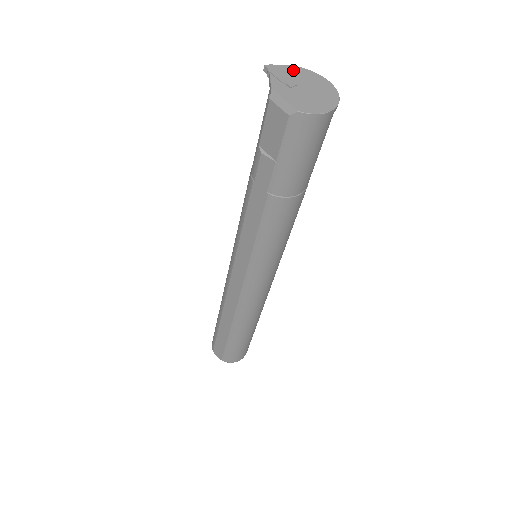
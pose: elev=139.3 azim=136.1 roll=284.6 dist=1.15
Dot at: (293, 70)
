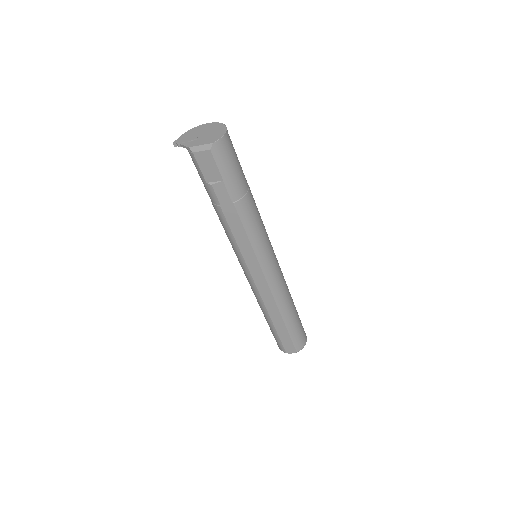
Dot at: (188, 134)
